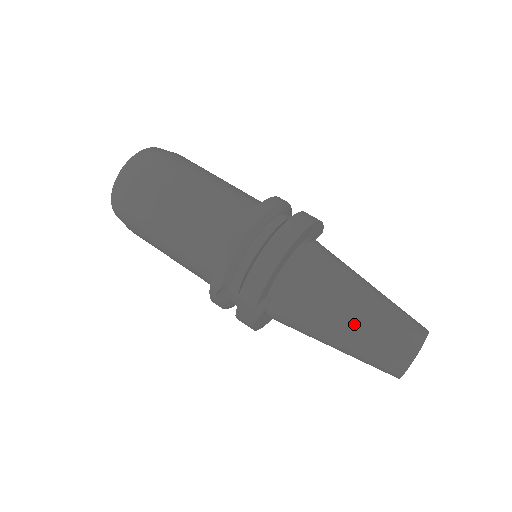
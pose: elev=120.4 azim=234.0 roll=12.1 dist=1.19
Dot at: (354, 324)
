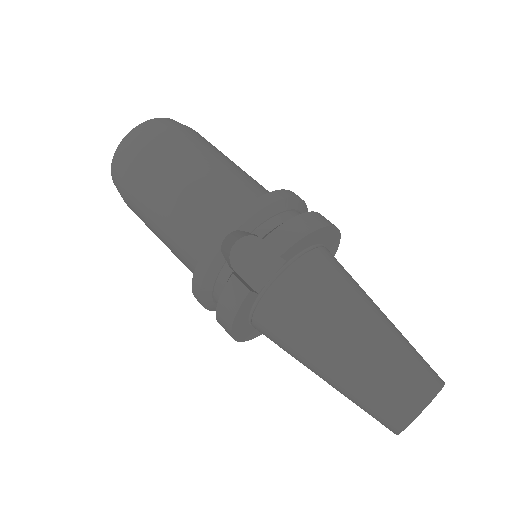
Dot at: (378, 328)
